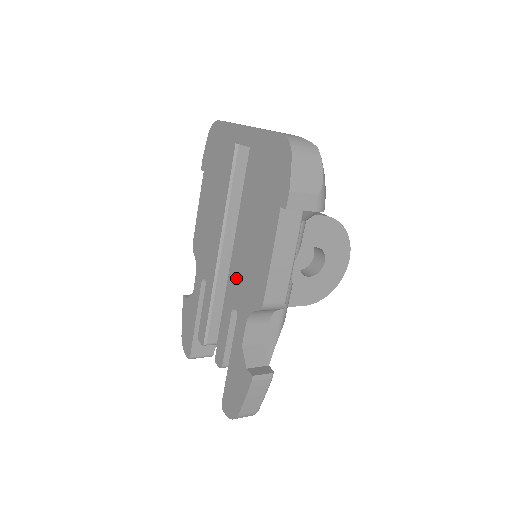
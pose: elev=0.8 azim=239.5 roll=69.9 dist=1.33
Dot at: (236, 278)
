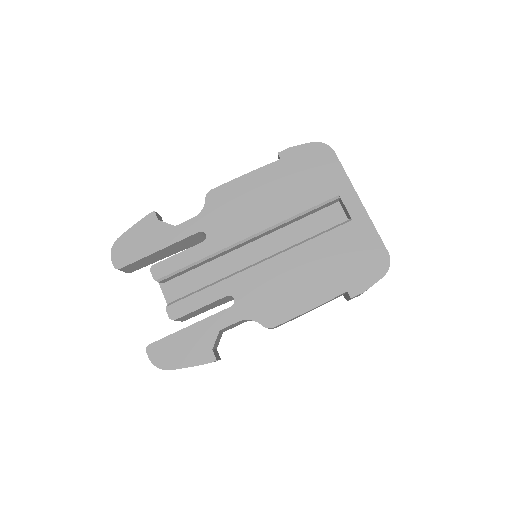
Dot at: (255, 281)
